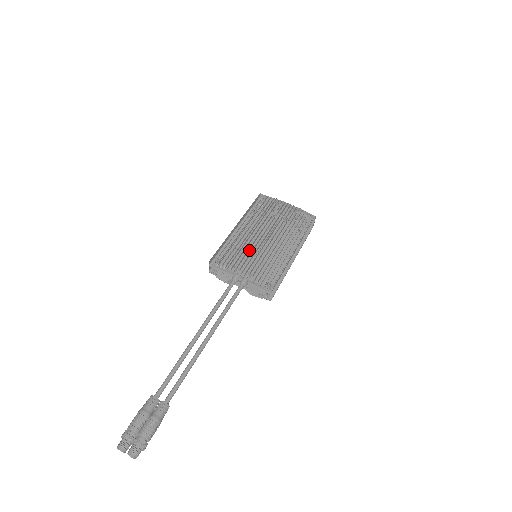
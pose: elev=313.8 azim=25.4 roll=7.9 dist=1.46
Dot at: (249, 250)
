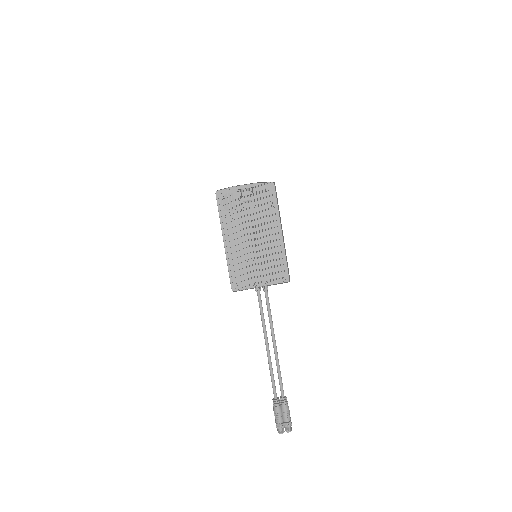
Dot at: (249, 258)
